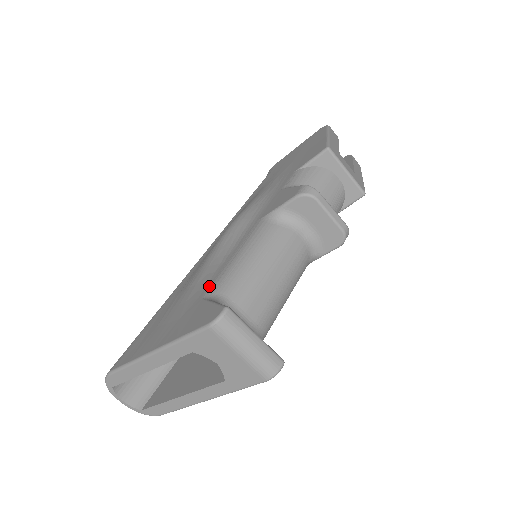
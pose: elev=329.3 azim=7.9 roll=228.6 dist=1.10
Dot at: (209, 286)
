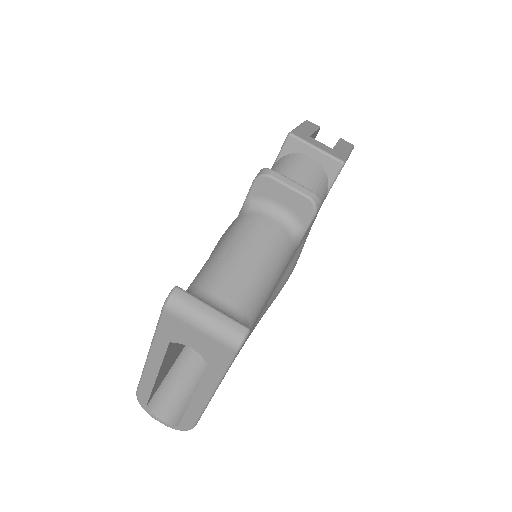
Dot at: occluded
